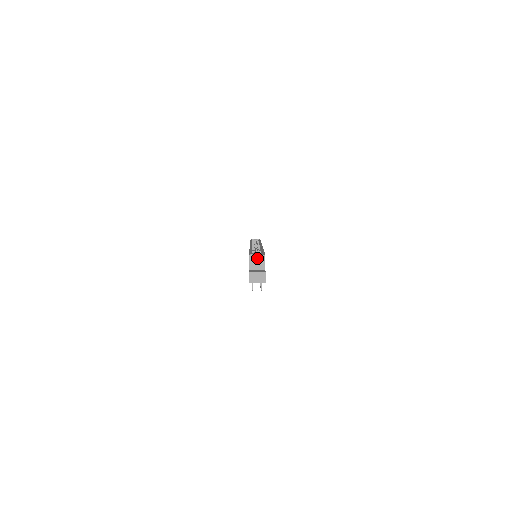
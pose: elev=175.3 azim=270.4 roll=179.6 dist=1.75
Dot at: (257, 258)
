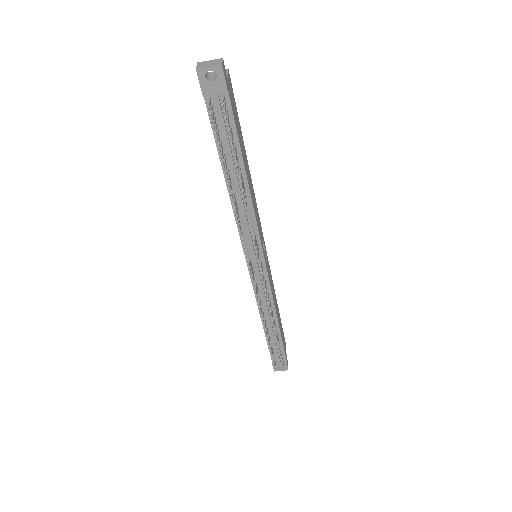
Dot at: occluded
